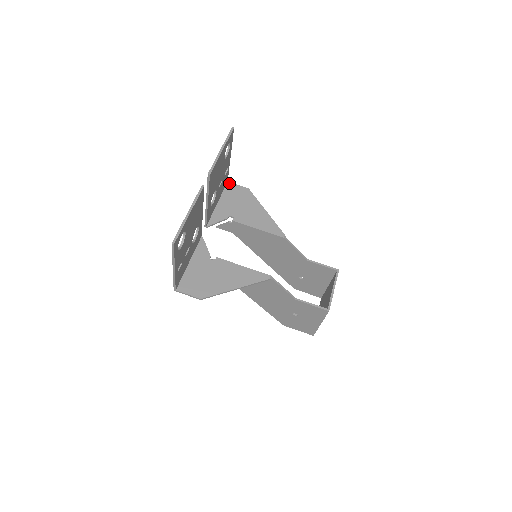
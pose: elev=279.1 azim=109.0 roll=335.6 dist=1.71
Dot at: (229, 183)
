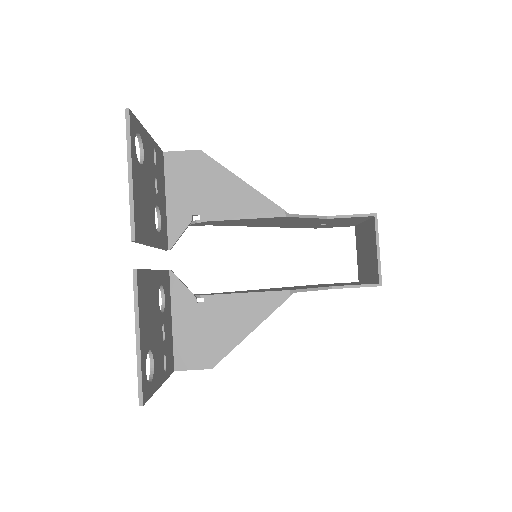
Dot at: (166, 154)
